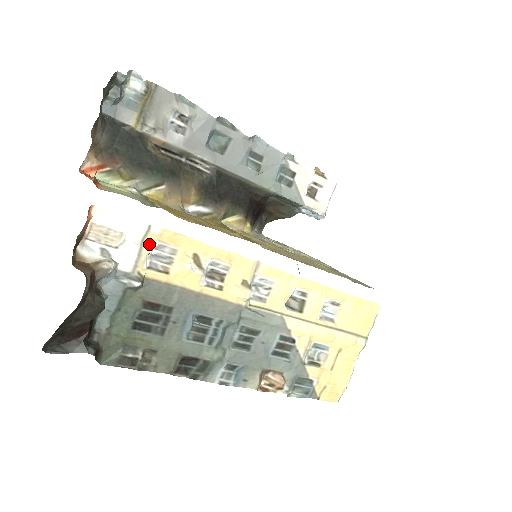
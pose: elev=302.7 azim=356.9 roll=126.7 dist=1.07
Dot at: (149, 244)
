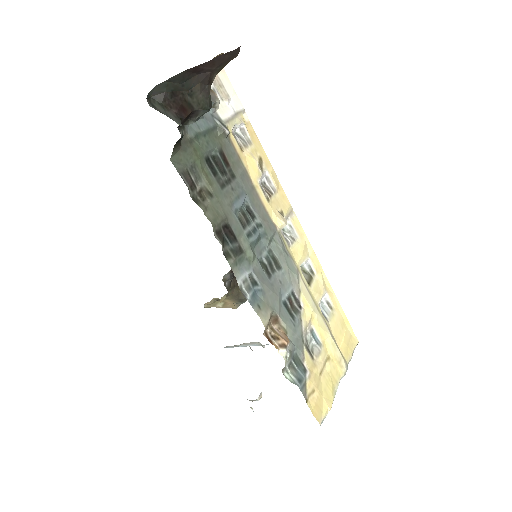
Dot at: (240, 120)
